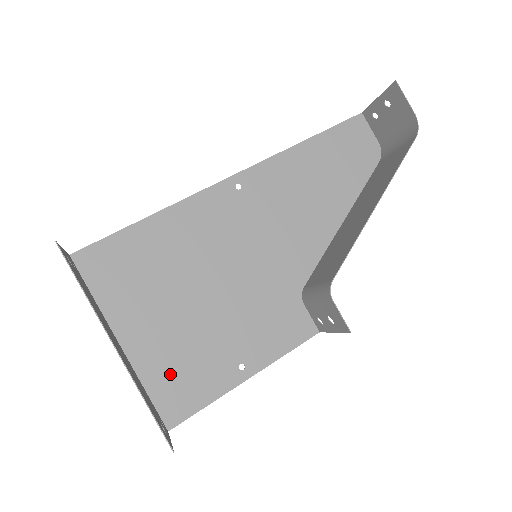
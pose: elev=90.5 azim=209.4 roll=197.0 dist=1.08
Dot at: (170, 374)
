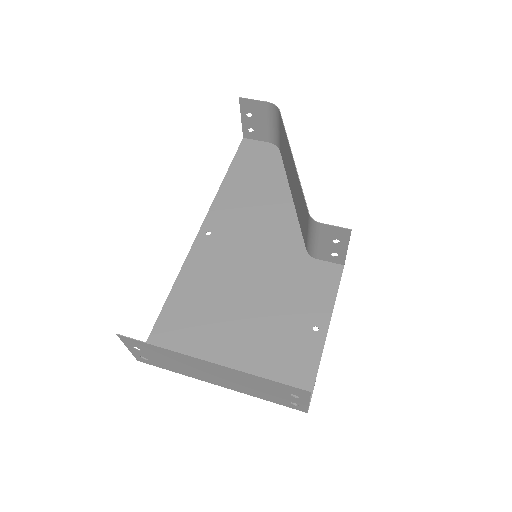
Dot at: (272, 374)
